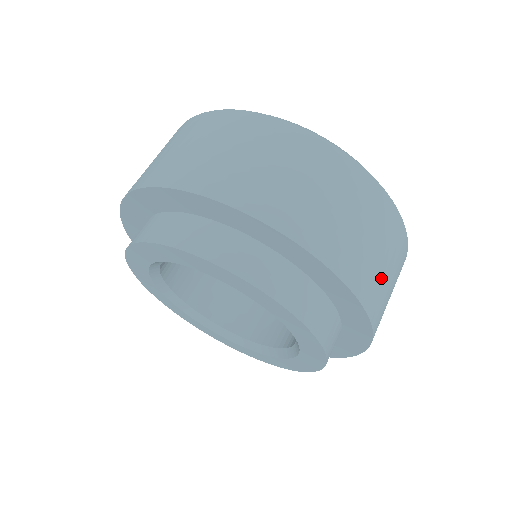
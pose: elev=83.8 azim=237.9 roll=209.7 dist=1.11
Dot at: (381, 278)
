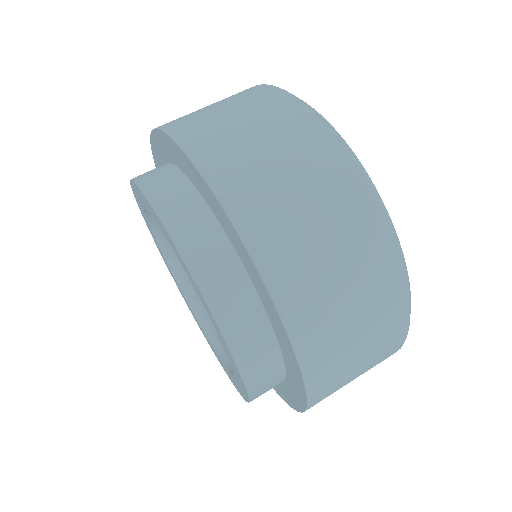
Dot at: (344, 350)
